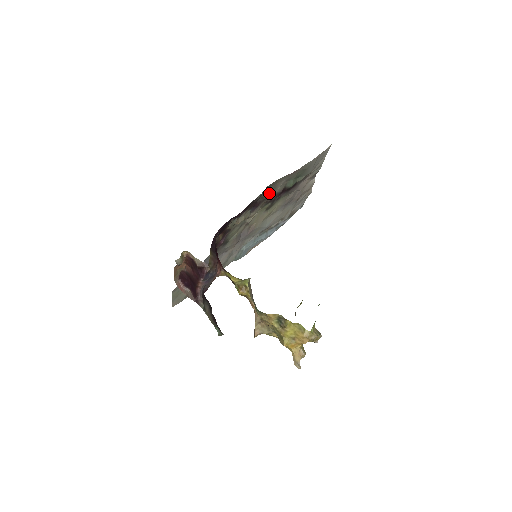
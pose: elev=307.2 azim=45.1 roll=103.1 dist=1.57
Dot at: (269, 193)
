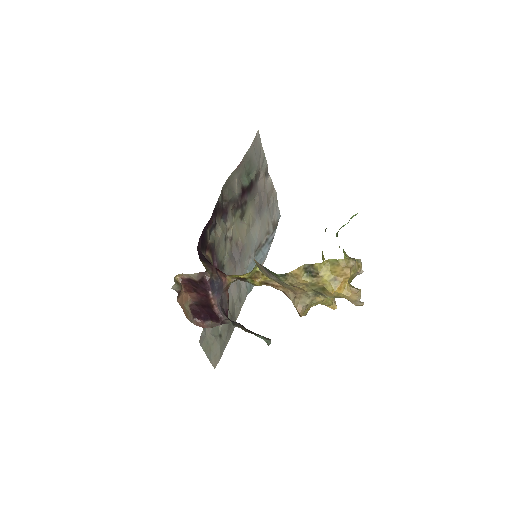
Dot at: (229, 195)
